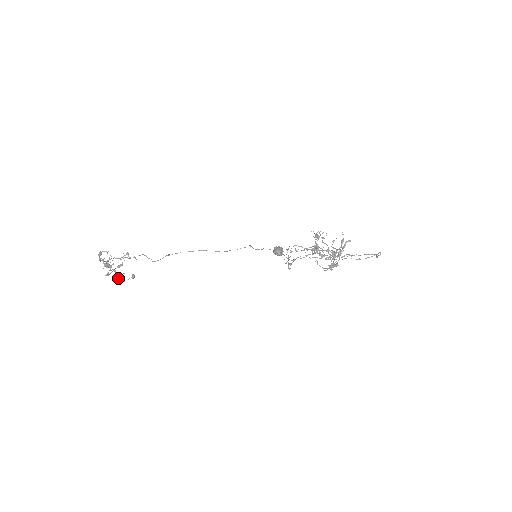
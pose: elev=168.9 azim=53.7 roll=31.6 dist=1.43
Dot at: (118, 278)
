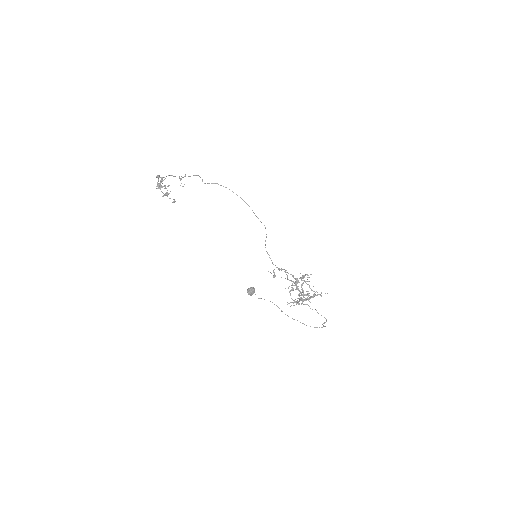
Dot at: occluded
